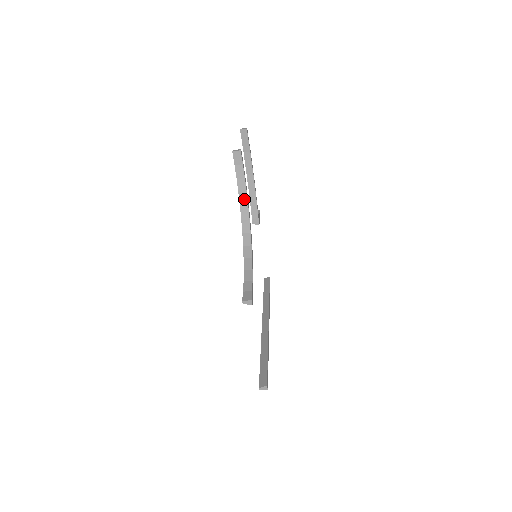
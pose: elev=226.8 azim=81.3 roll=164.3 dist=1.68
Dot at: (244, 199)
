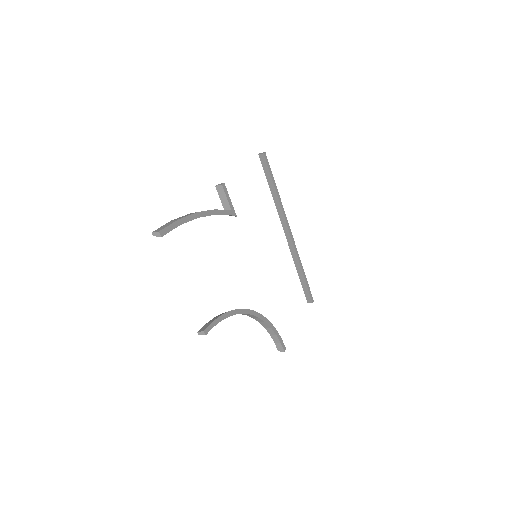
Dot at: (231, 315)
